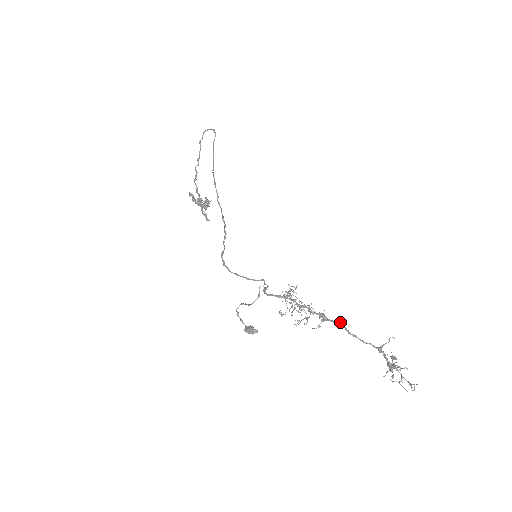
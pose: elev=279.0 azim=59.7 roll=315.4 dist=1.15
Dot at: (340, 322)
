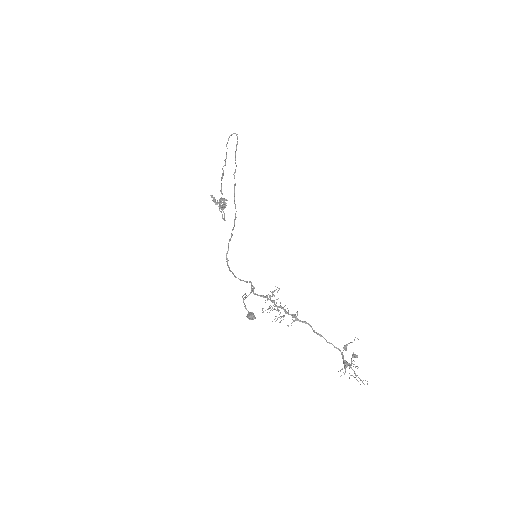
Dot at: (308, 323)
